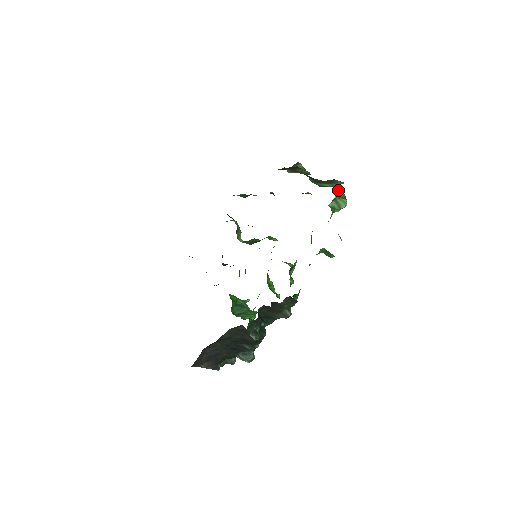
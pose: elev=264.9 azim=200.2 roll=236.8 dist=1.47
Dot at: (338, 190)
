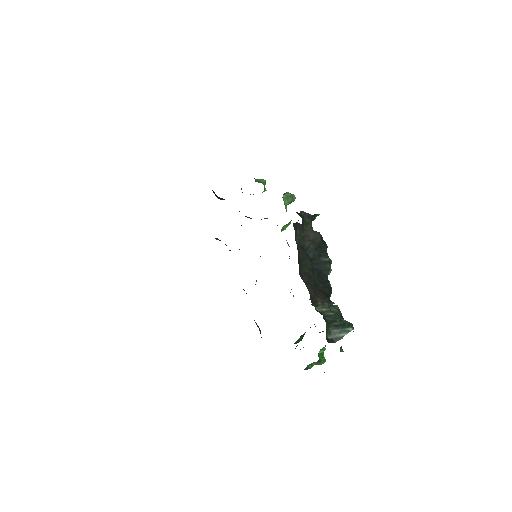
Dot at: occluded
